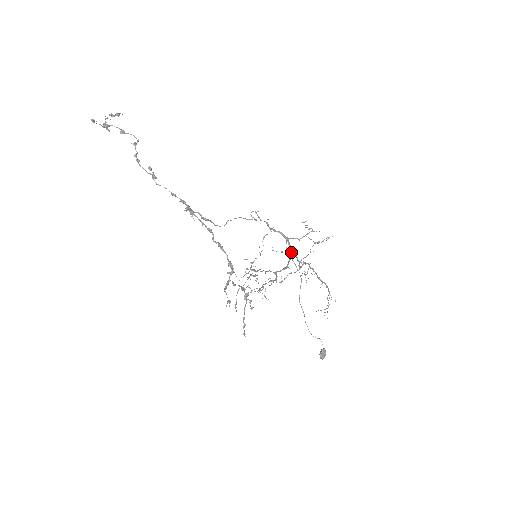
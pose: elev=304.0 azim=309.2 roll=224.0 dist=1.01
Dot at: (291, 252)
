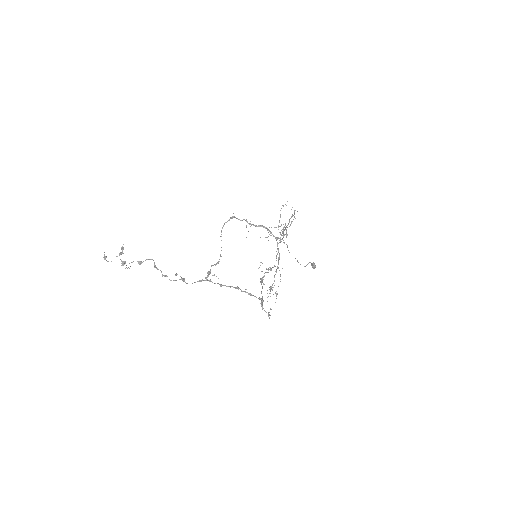
Dot at: occluded
